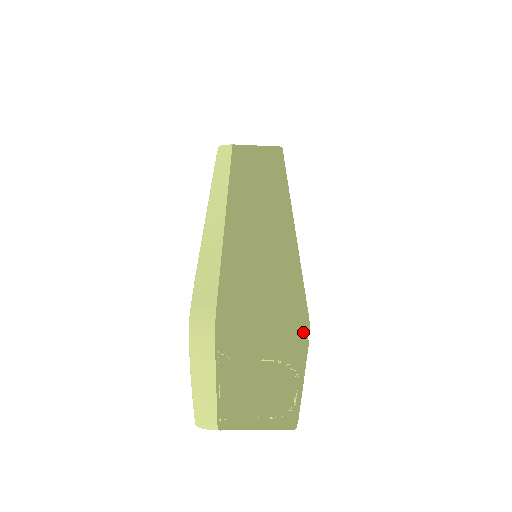
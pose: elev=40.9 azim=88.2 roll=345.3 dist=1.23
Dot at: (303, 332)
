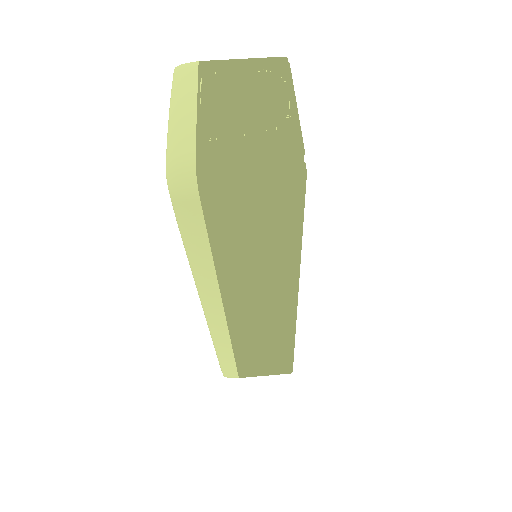
Dot at: (282, 57)
